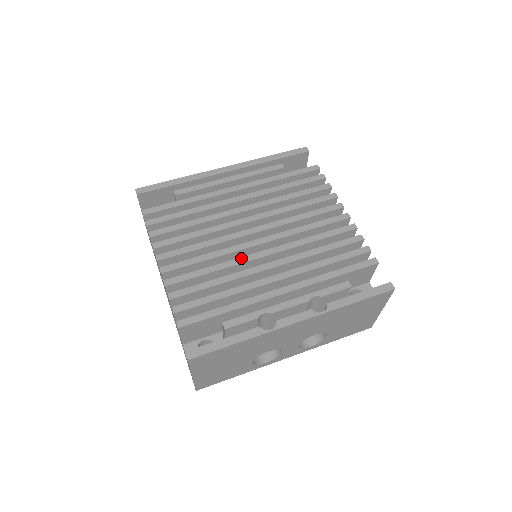
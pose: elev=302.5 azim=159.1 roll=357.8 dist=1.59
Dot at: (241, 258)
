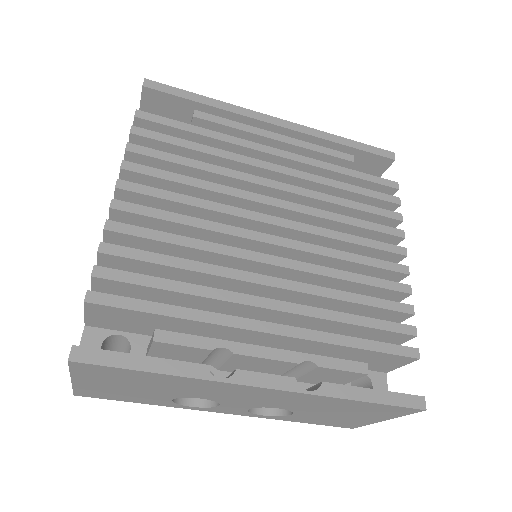
Dot at: (235, 248)
